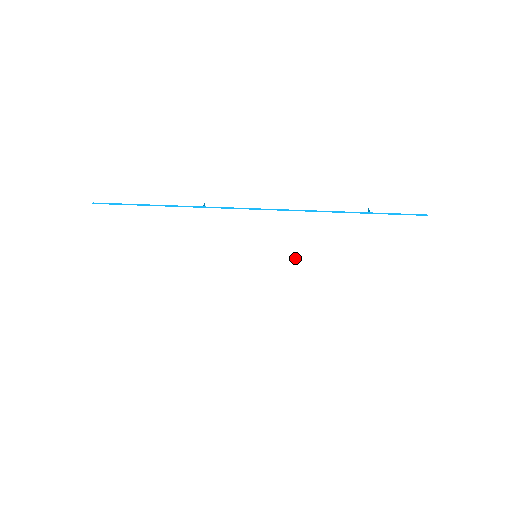
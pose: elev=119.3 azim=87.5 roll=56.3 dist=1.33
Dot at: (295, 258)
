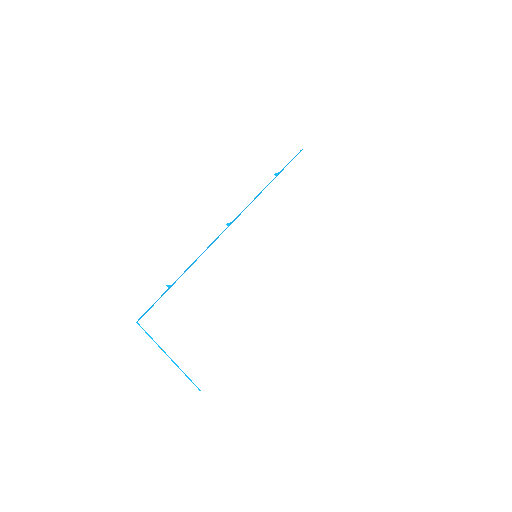
Dot at: (275, 234)
